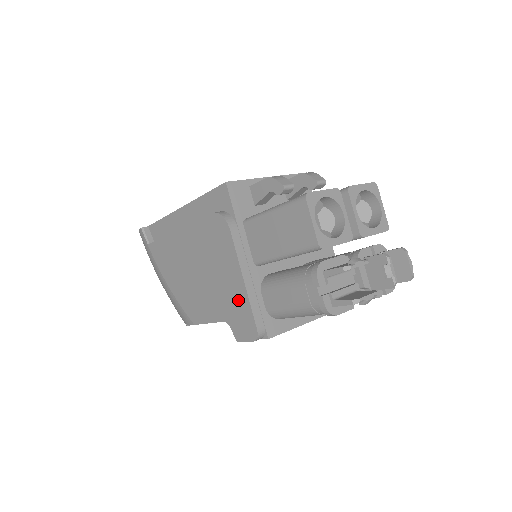
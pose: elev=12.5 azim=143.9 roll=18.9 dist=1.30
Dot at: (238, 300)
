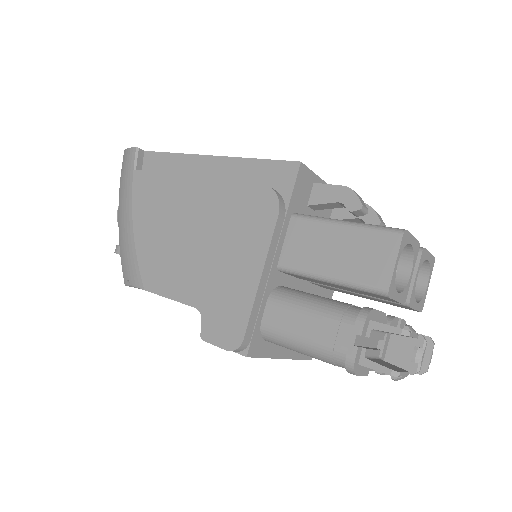
Dot at: (236, 295)
